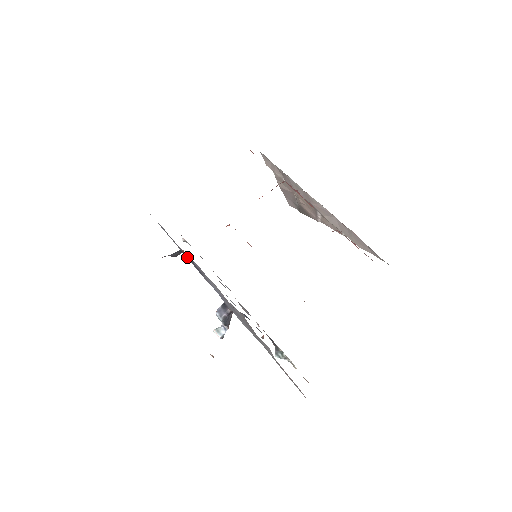
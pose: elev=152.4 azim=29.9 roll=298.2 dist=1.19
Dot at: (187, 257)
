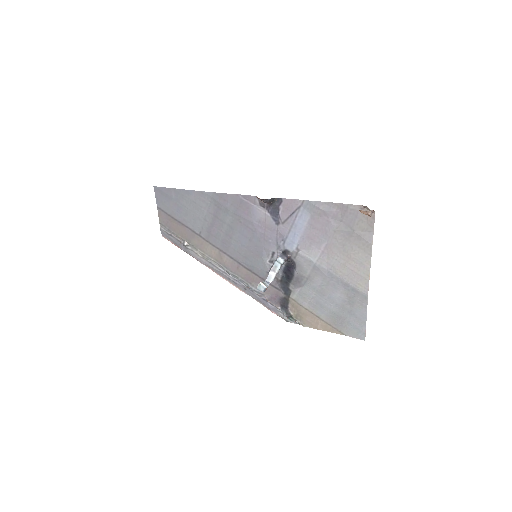
Dot at: (258, 216)
